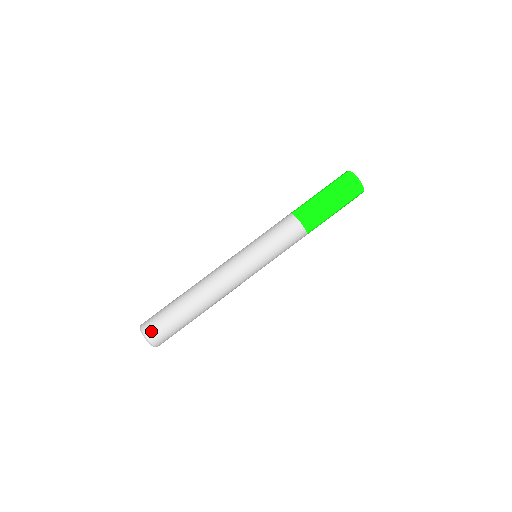
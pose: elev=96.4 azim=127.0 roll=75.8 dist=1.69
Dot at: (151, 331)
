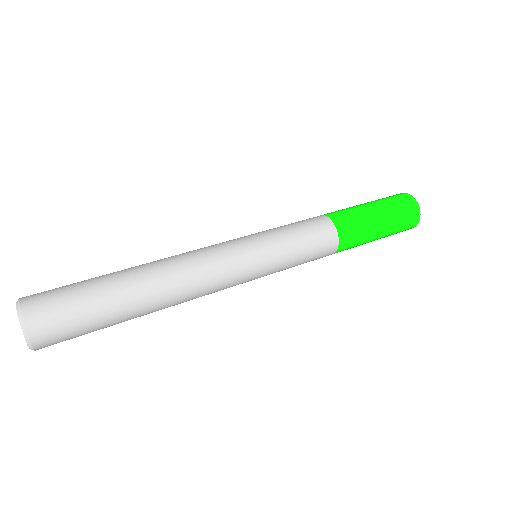
Dot at: (35, 294)
